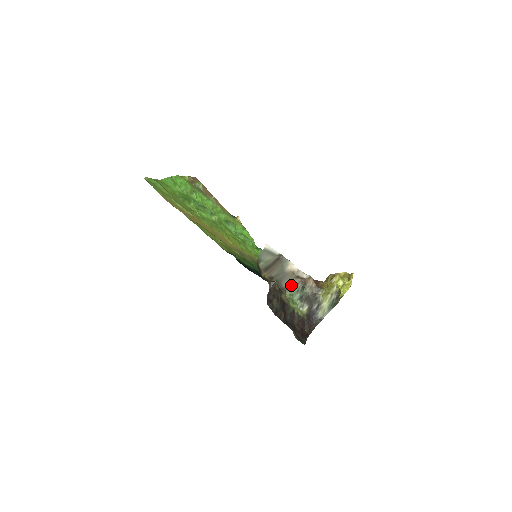
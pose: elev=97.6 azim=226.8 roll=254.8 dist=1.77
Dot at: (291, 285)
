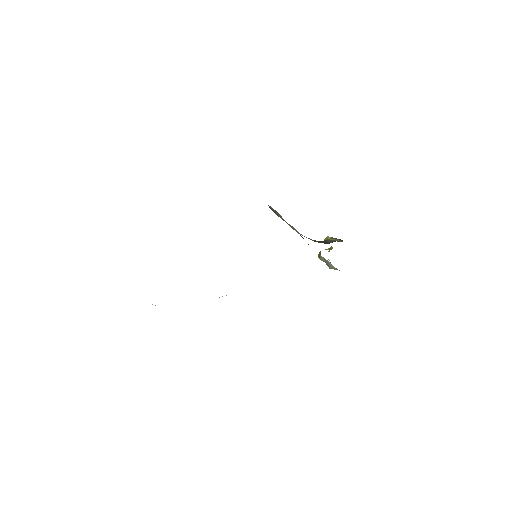
Dot at: occluded
